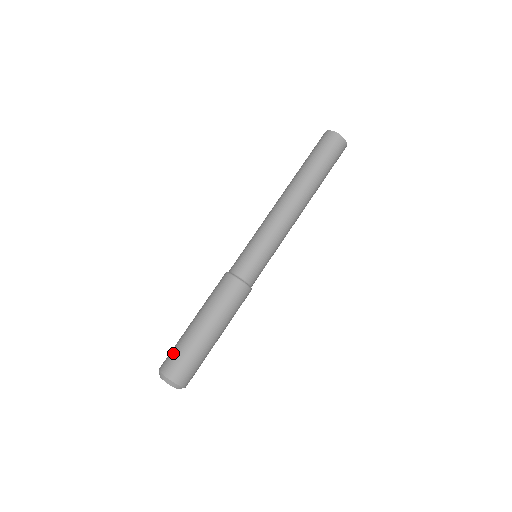
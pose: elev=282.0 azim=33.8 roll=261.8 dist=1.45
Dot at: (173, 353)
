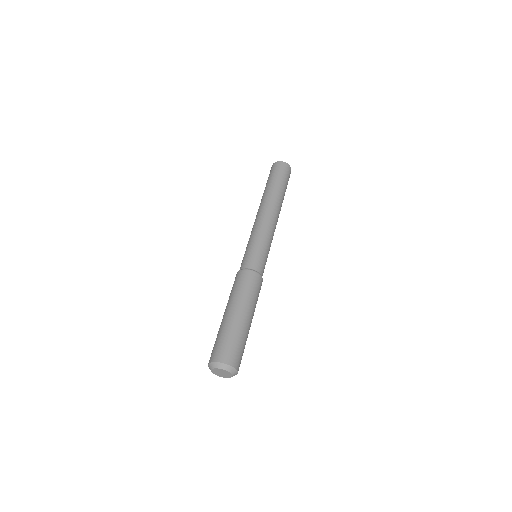
Dot at: (216, 343)
